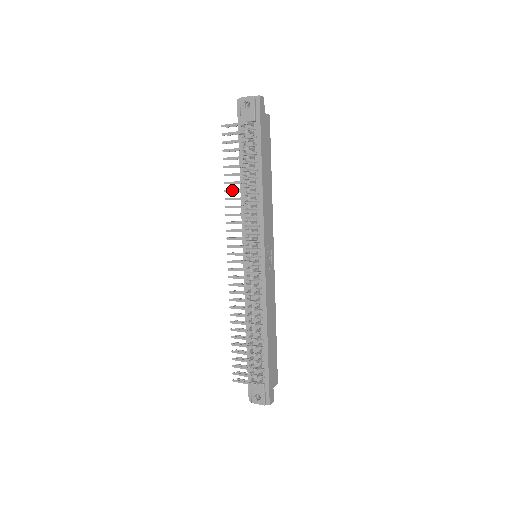
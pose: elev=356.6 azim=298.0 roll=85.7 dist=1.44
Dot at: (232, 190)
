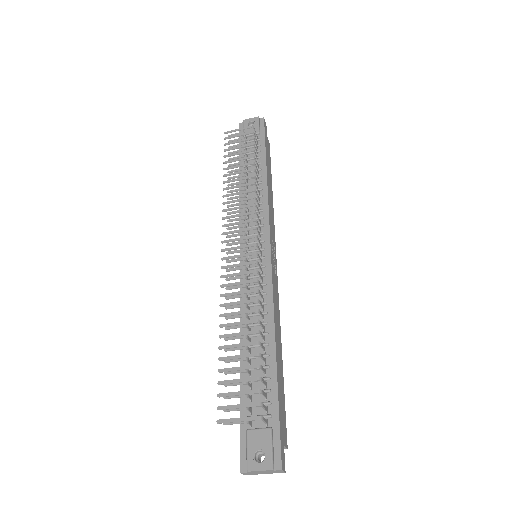
Dot at: (233, 179)
